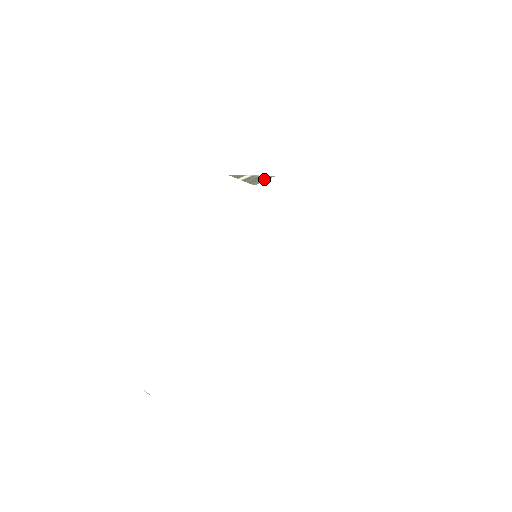
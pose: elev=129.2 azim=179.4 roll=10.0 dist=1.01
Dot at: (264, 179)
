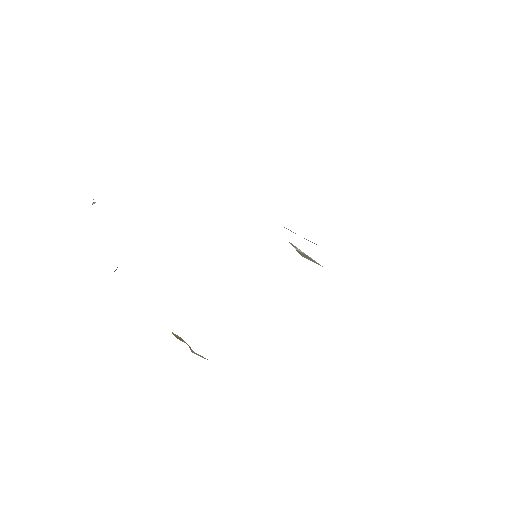
Dot at: (313, 261)
